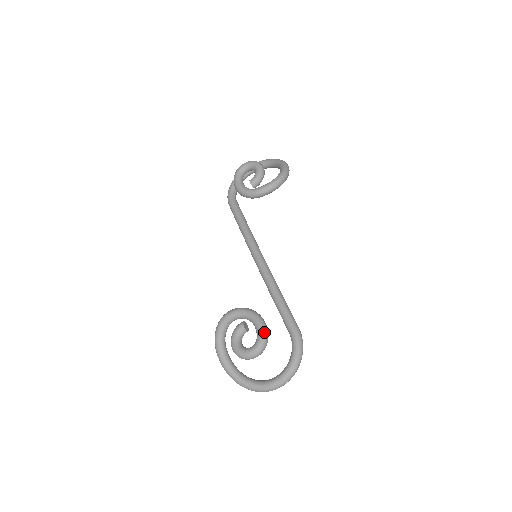
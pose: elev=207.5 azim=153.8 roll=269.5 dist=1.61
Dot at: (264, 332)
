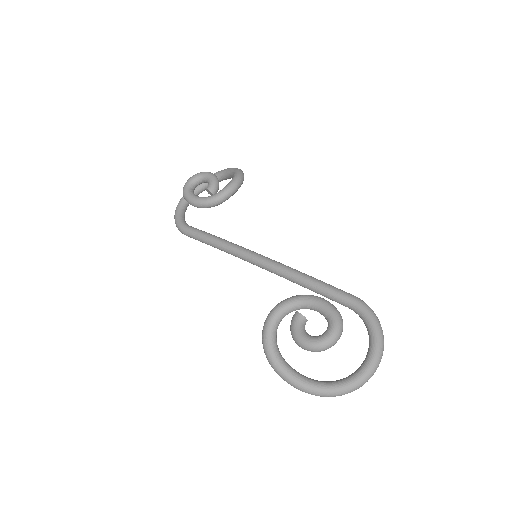
Dot at: (332, 306)
